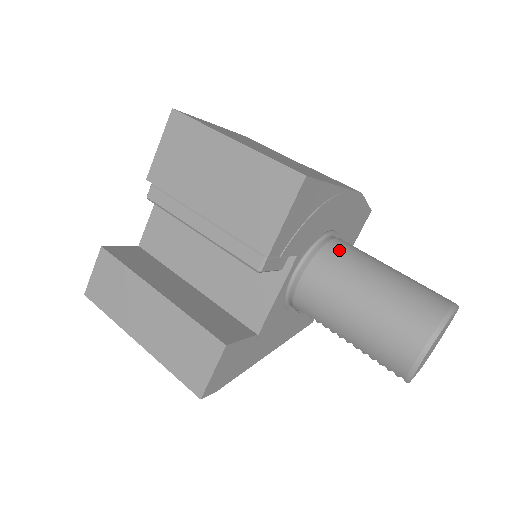
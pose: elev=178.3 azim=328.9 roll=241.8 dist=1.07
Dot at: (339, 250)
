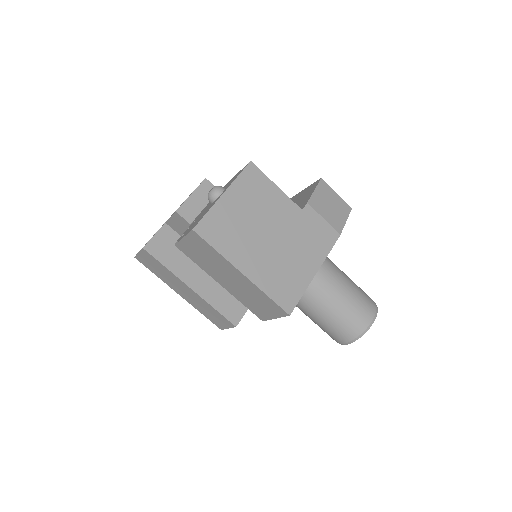
Dot at: (312, 283)
